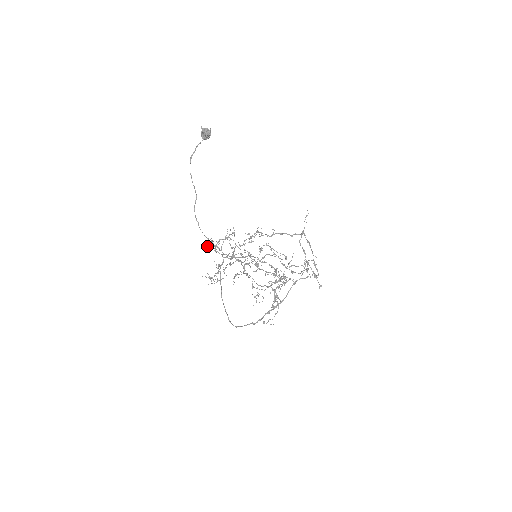
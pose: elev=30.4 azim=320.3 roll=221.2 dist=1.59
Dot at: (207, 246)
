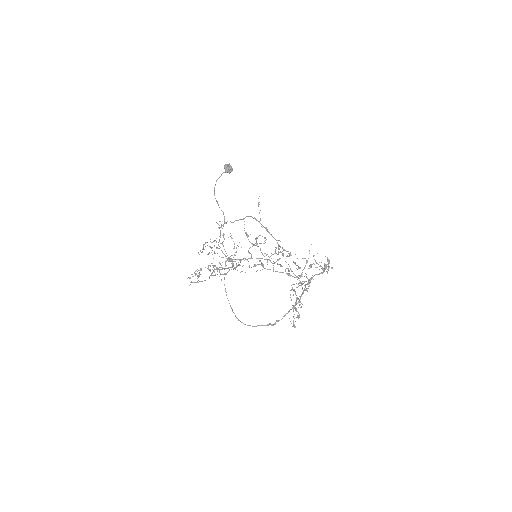
Dot at: (202, 251)
